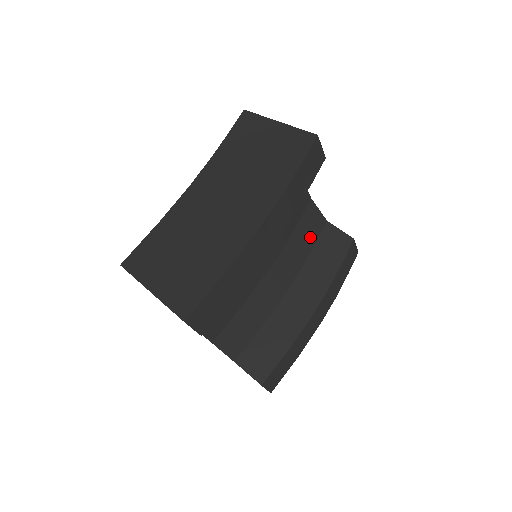
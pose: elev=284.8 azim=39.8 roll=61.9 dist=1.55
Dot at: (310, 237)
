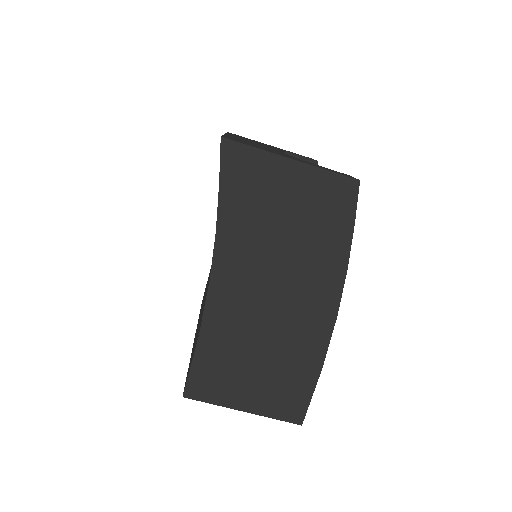
Dot at: occluded
